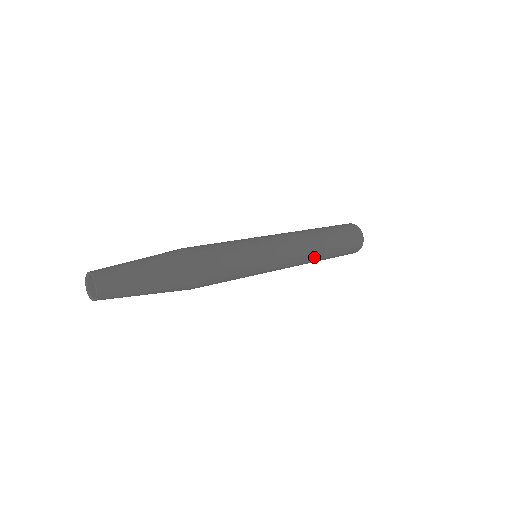
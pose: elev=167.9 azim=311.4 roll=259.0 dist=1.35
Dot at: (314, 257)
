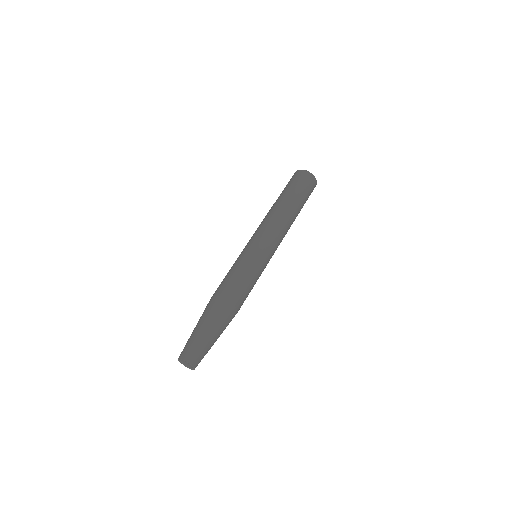
Dot at: occluded
